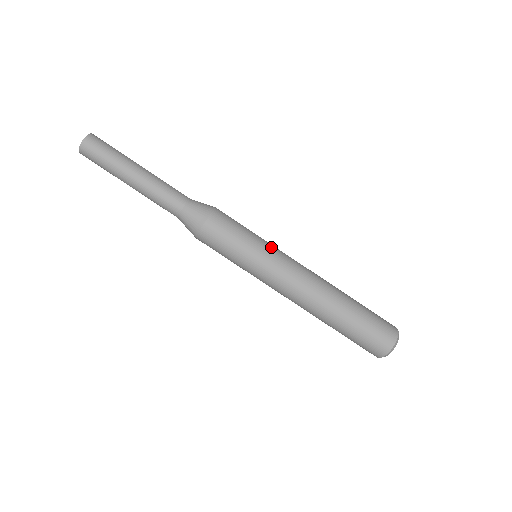
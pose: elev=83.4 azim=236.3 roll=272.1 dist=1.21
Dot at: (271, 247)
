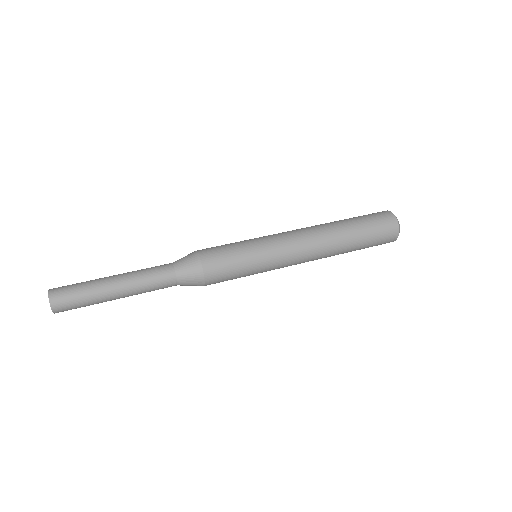
Dot at: (260, 238)
